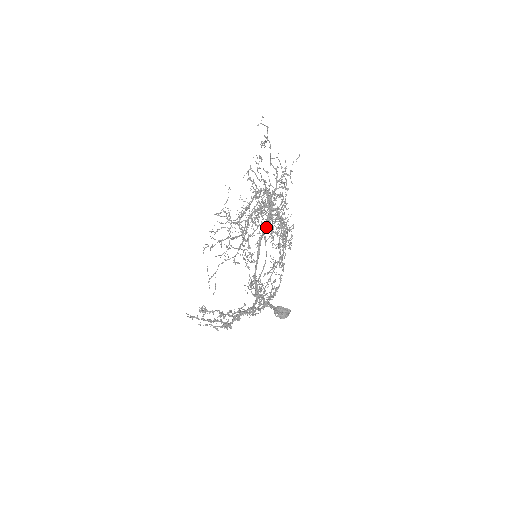
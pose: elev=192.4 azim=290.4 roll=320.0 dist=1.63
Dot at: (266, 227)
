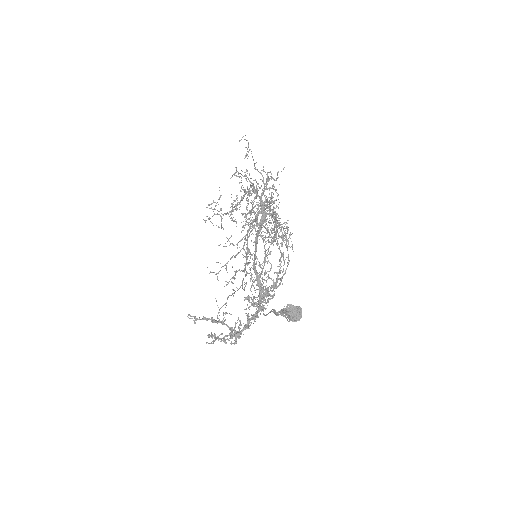
Dot at: (261, 225)
